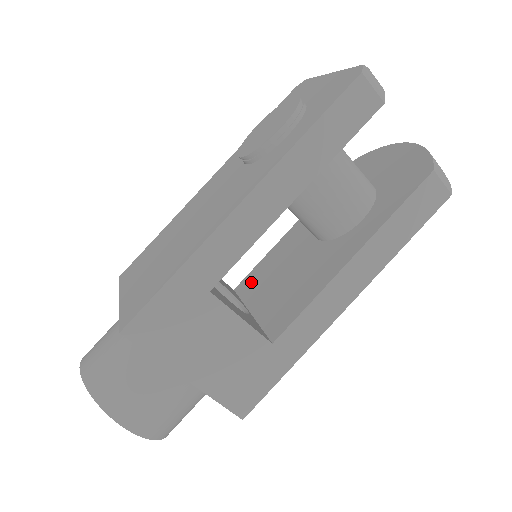
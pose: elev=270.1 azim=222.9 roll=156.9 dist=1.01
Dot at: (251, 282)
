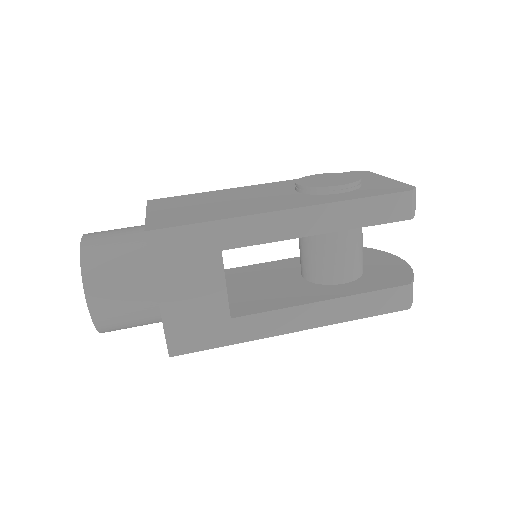
Dot at: (233, 274)
